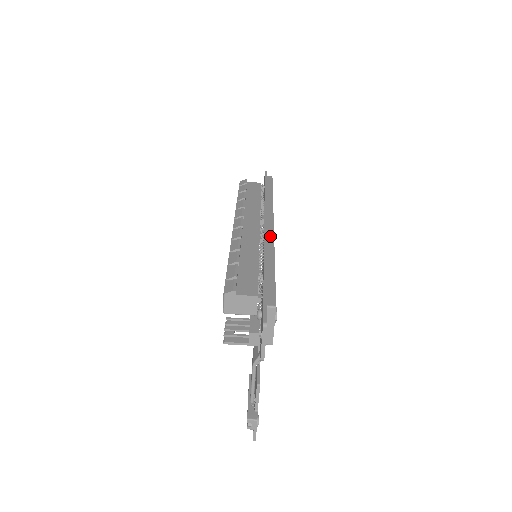
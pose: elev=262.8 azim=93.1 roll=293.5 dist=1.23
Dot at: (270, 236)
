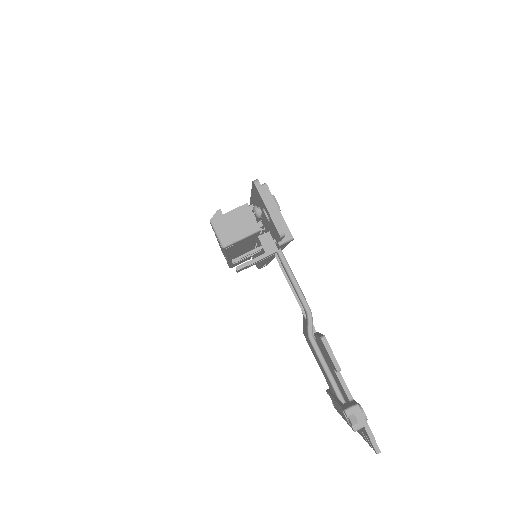
Dot at: occluded
